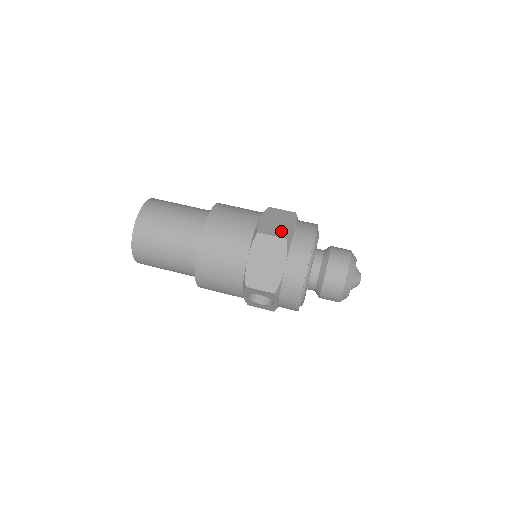
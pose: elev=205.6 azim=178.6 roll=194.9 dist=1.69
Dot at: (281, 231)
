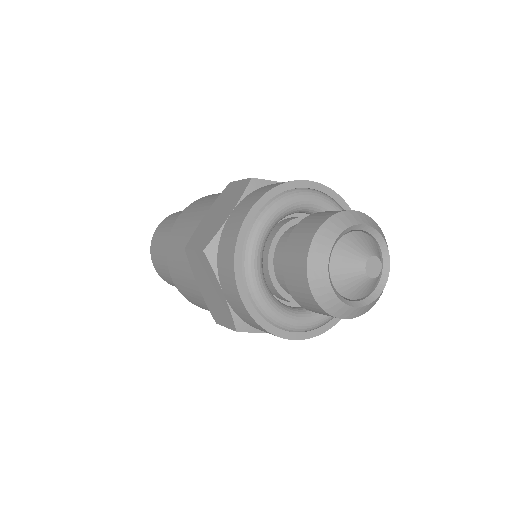
Dot at: (207, 235)
